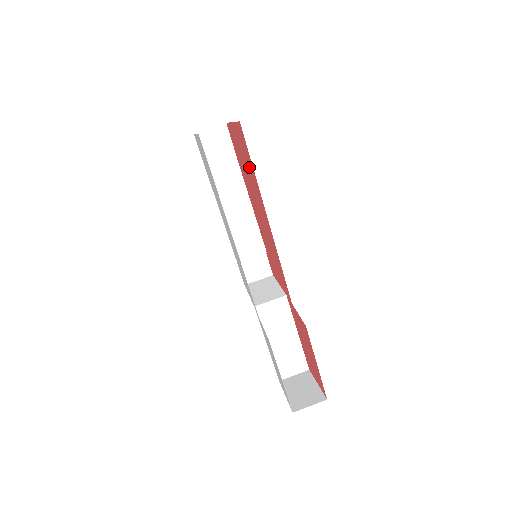
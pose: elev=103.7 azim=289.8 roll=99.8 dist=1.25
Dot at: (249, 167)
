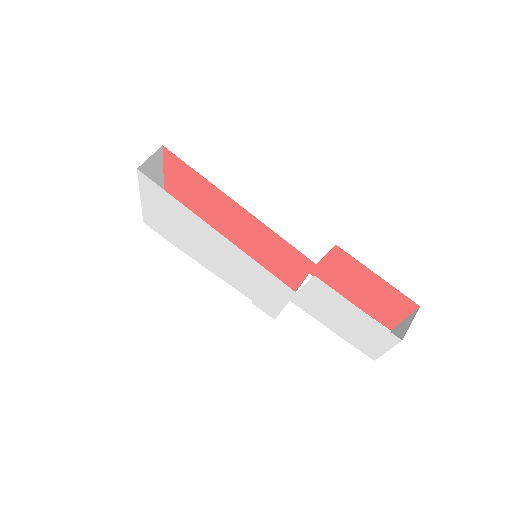
Dot at: (196, 186)
